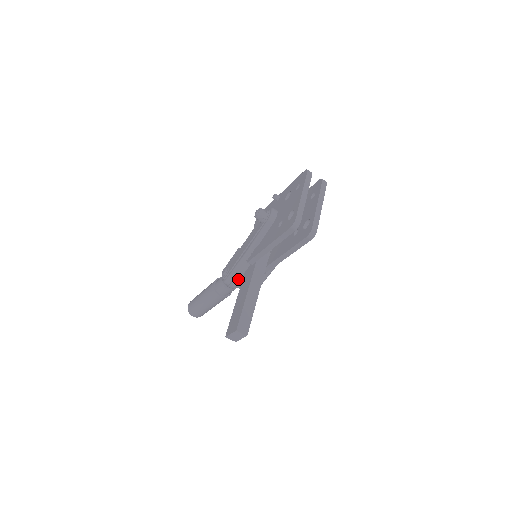
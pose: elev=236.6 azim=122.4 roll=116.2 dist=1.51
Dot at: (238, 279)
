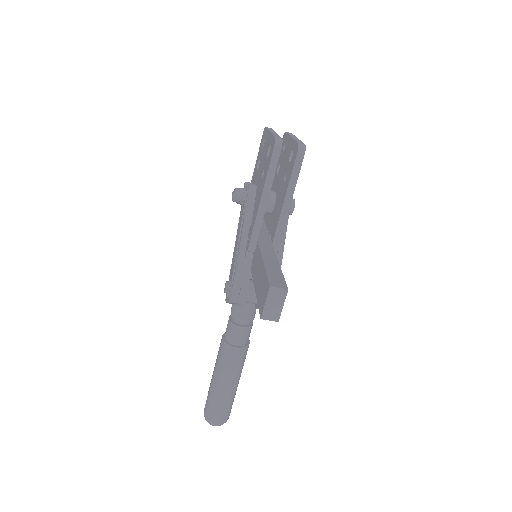
Dot at: (246, 282)
